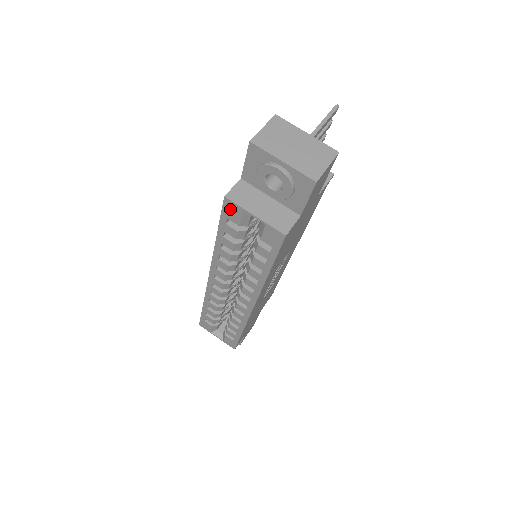
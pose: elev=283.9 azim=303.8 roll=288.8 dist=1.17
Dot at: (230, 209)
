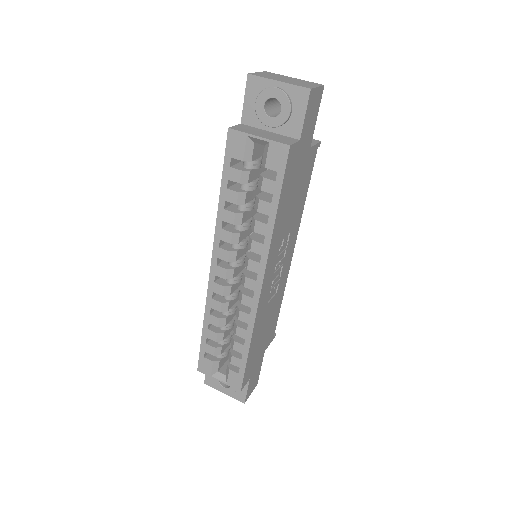
Dot at: (234, 142)
